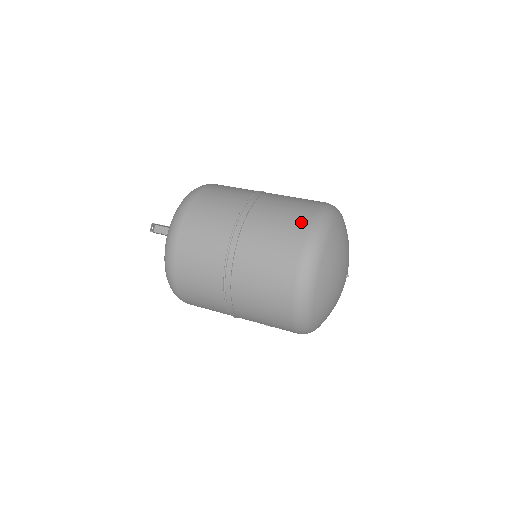
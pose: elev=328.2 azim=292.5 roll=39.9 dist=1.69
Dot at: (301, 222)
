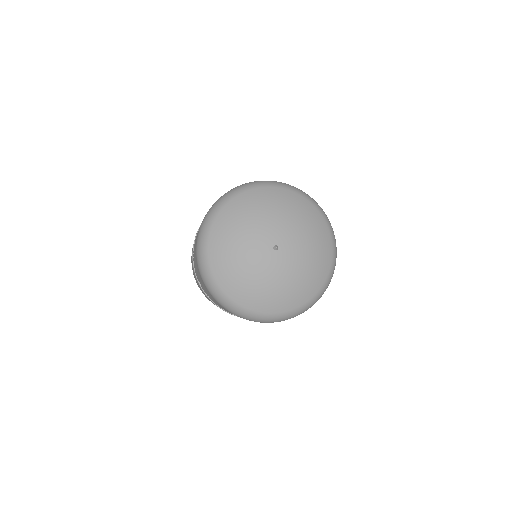
Dot at: occluded
